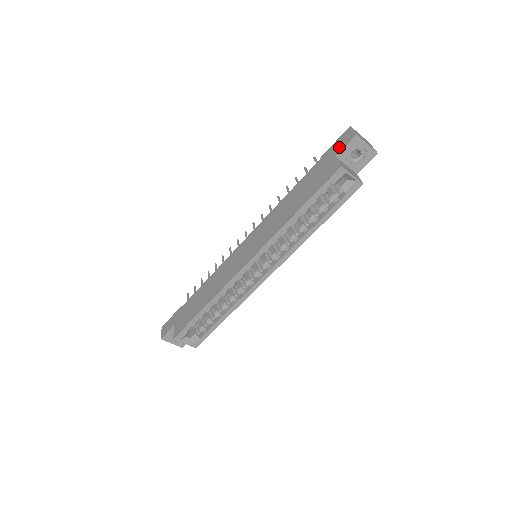
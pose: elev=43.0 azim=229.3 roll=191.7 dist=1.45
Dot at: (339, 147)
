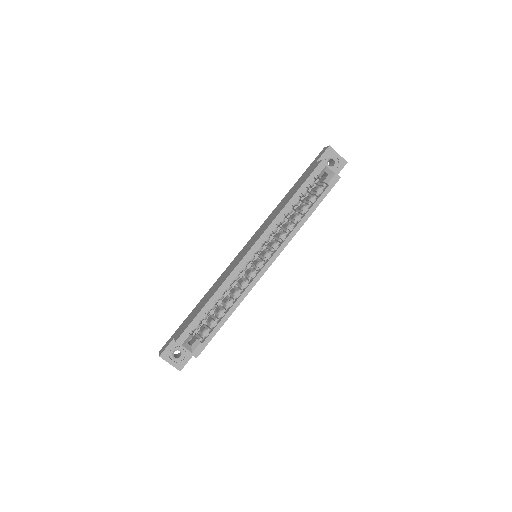
Dot at: (318, 158)
